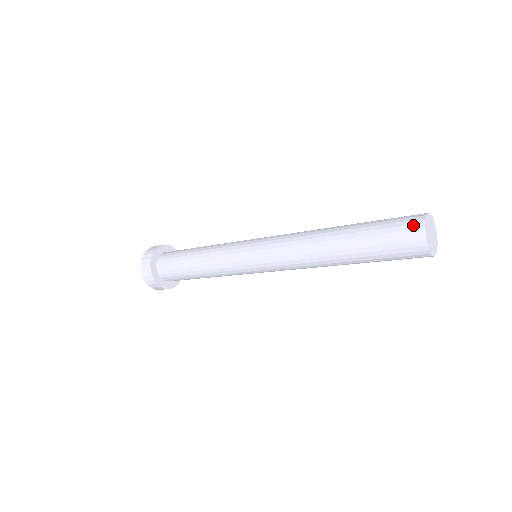
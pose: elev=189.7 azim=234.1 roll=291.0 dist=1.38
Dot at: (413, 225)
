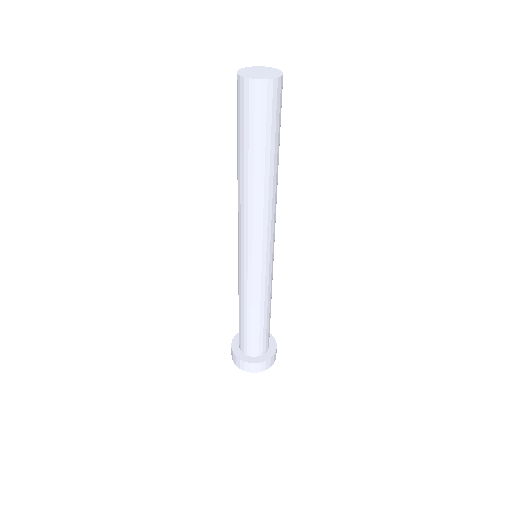
Dot at: (237, 87)
